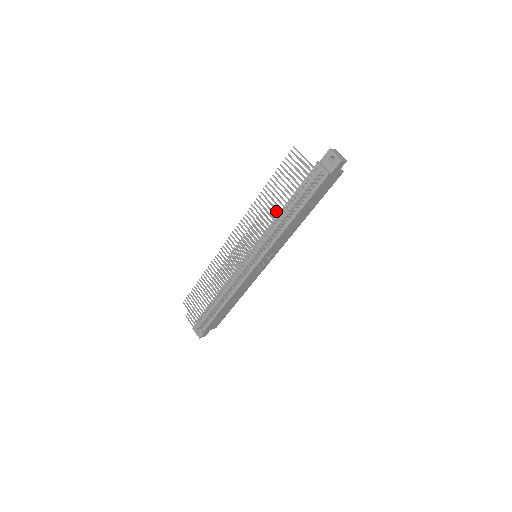
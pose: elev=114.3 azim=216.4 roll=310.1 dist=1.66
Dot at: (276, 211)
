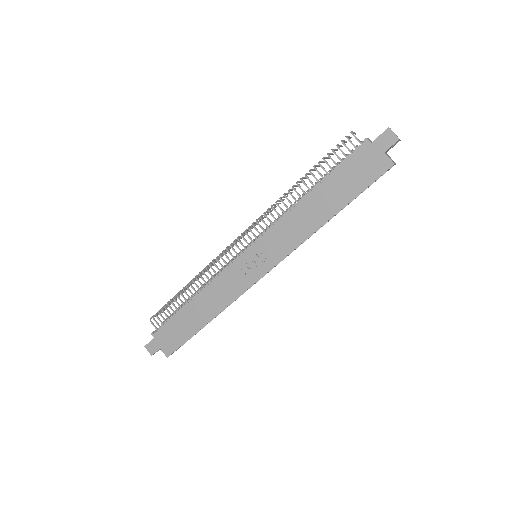
Dot at: (299, 182)
